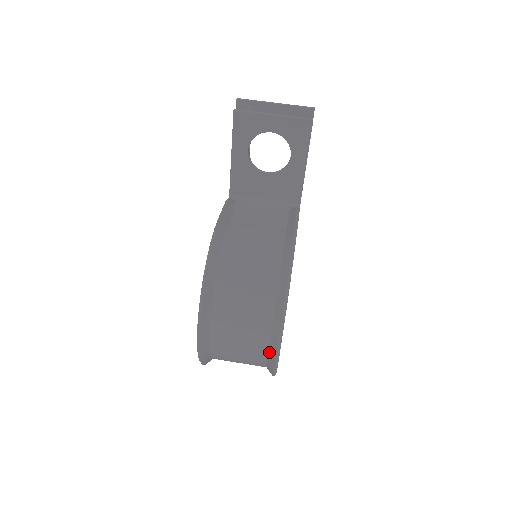
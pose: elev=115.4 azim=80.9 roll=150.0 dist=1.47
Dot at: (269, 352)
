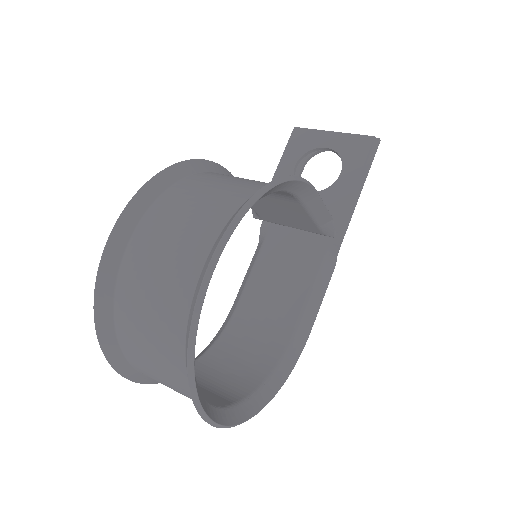
Dot at: (201, 274)
